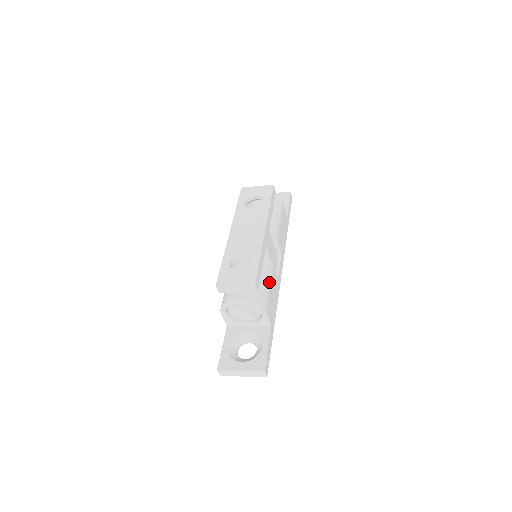
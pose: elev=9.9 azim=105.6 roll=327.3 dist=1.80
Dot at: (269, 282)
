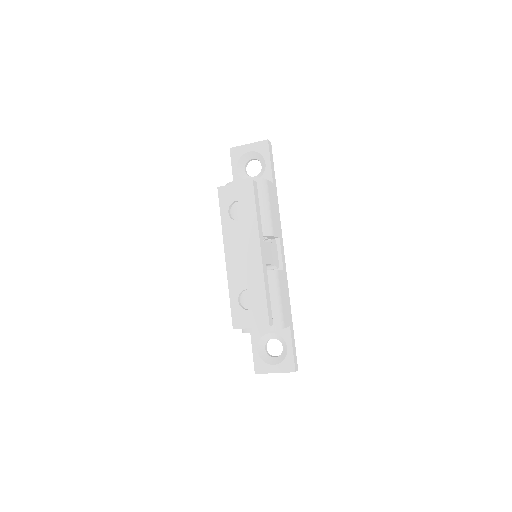
Dot at: (278, 295)
